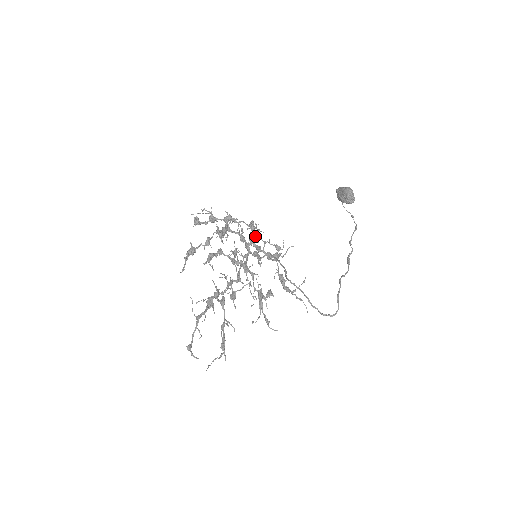
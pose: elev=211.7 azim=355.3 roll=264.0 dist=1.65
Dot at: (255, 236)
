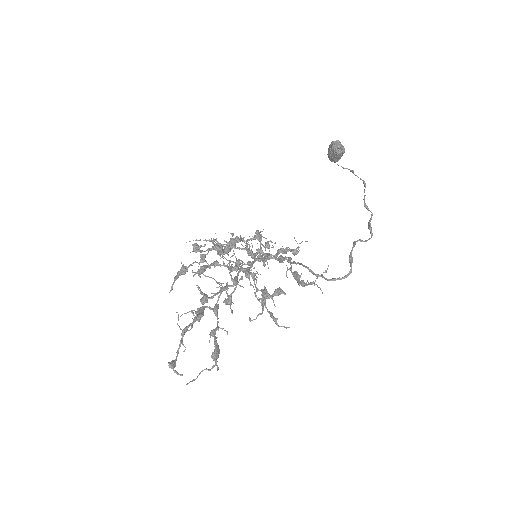
Dot at: (264, 246)
